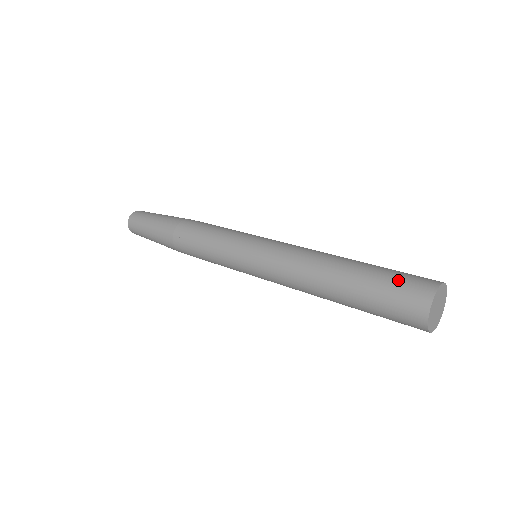
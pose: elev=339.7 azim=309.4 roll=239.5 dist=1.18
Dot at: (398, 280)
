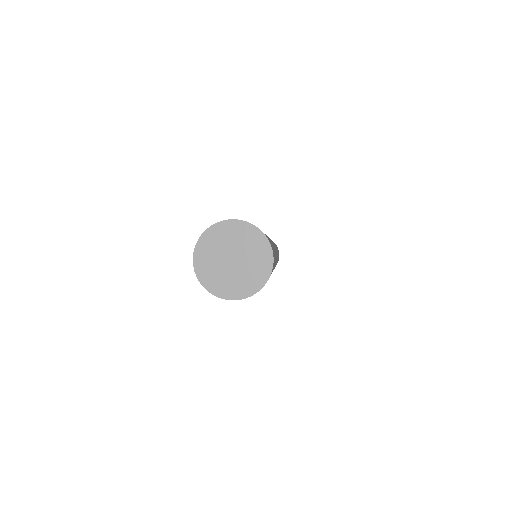
Dot at: occluded
